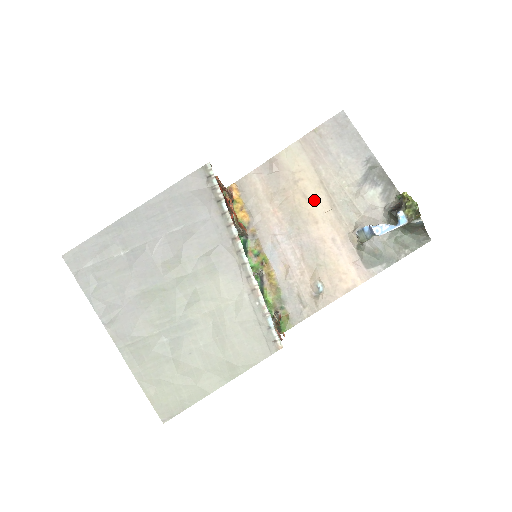
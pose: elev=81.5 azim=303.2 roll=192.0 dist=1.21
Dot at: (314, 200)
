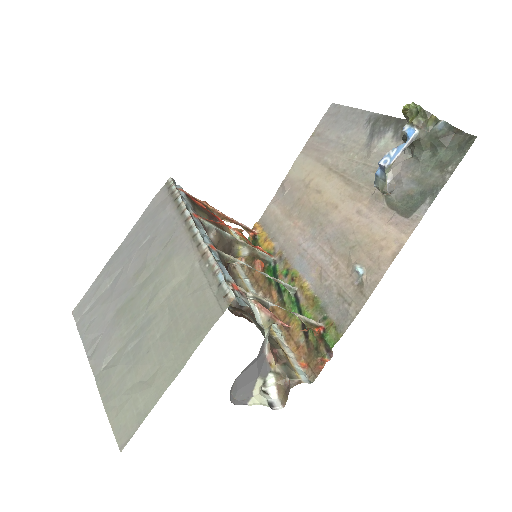
Dot at: (328, 189)
